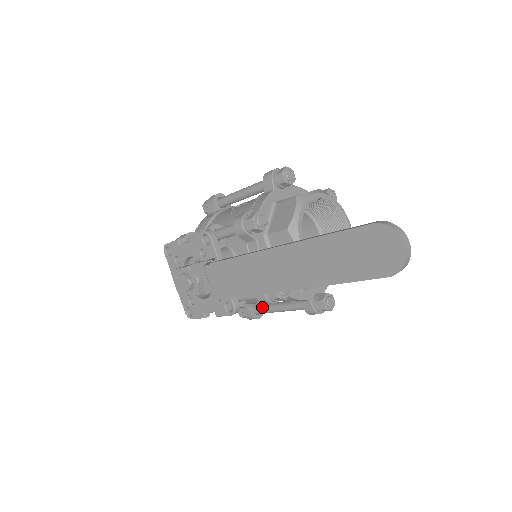
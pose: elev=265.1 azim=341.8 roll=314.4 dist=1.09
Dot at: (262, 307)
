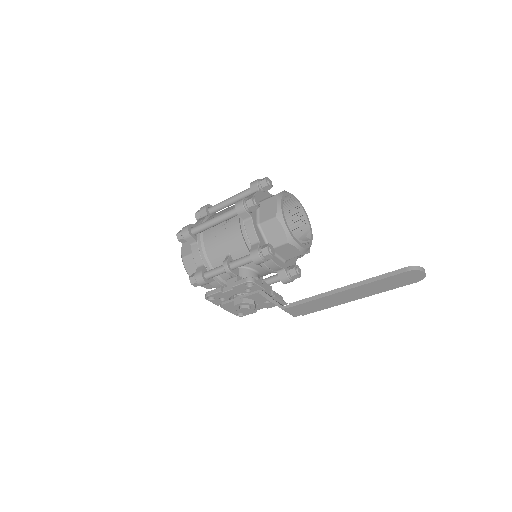
Dot at: occluded
